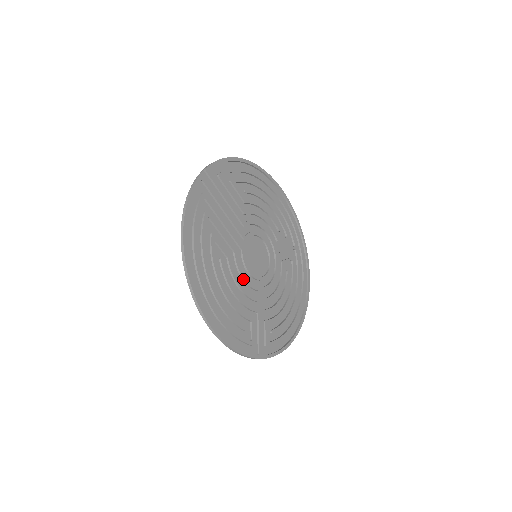
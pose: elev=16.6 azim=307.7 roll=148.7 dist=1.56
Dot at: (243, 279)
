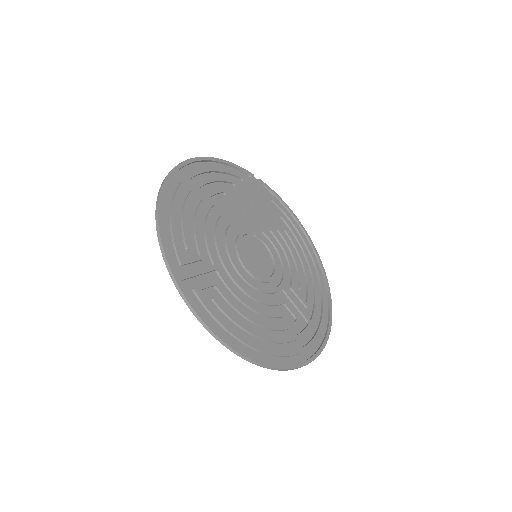
Dot at: (226, 237)
